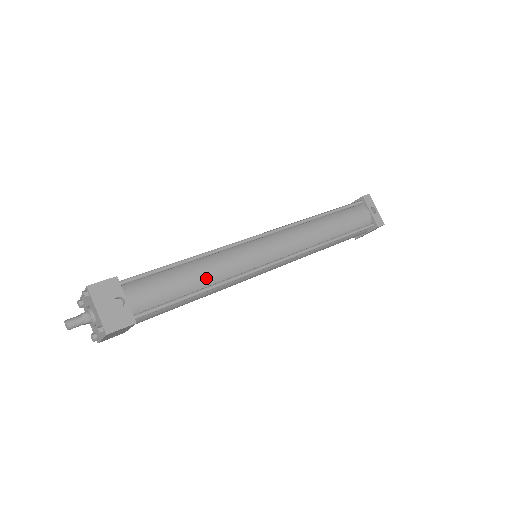
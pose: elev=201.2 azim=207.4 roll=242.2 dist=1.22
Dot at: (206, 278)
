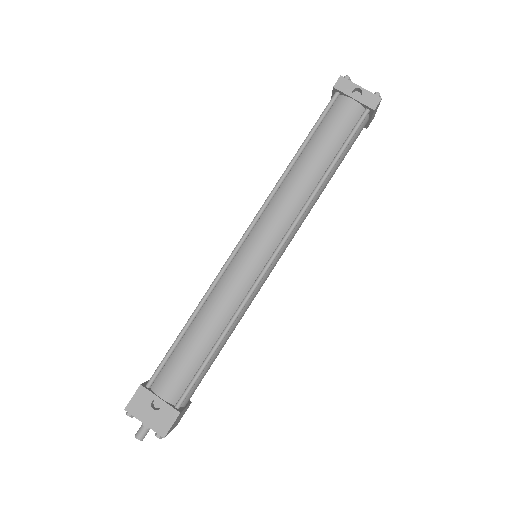
Dot at: (214, 328)
